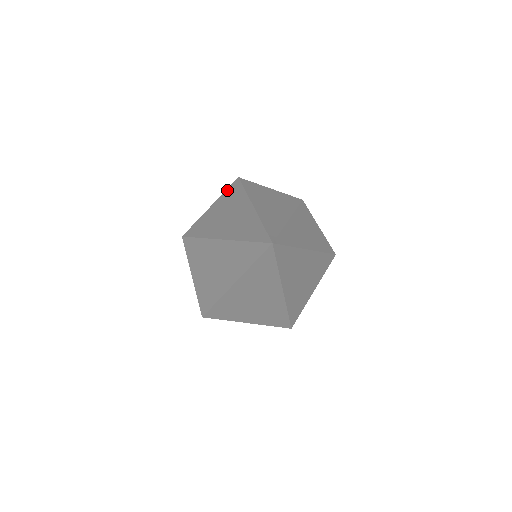
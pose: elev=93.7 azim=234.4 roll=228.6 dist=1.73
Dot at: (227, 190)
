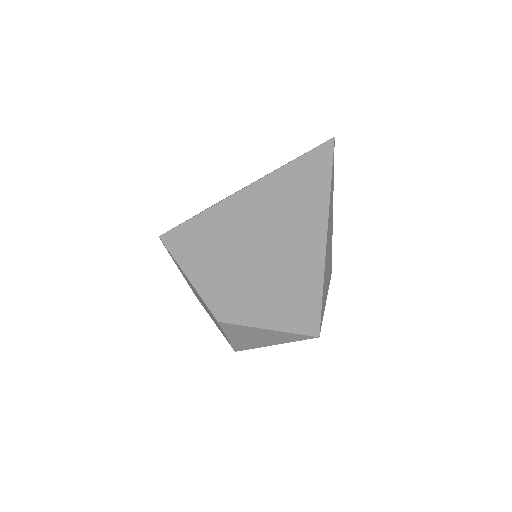
Dot at: occluded
